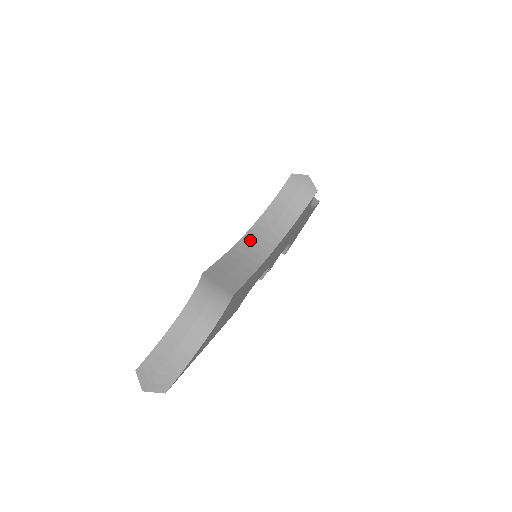
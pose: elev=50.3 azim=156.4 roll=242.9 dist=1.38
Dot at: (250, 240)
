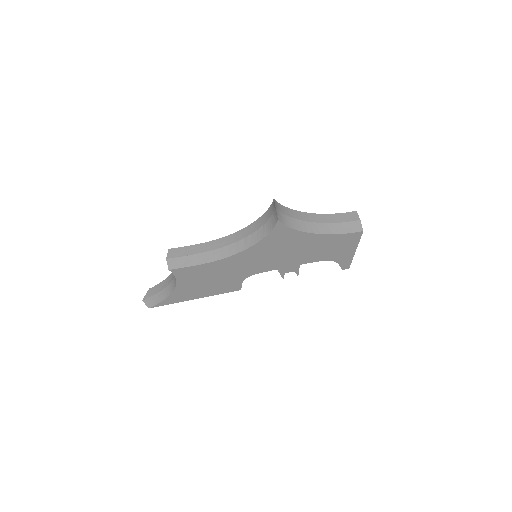
Dot at: (226, 241)
